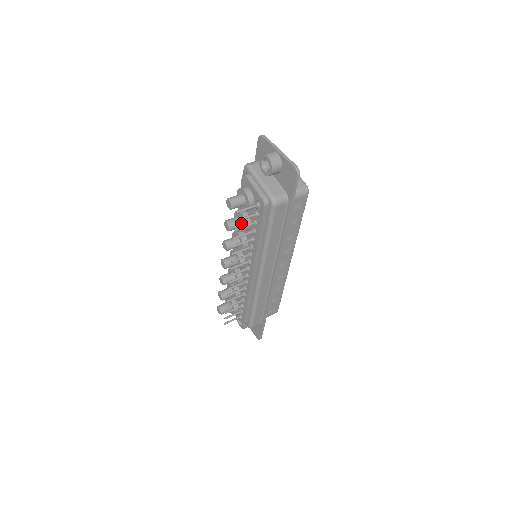
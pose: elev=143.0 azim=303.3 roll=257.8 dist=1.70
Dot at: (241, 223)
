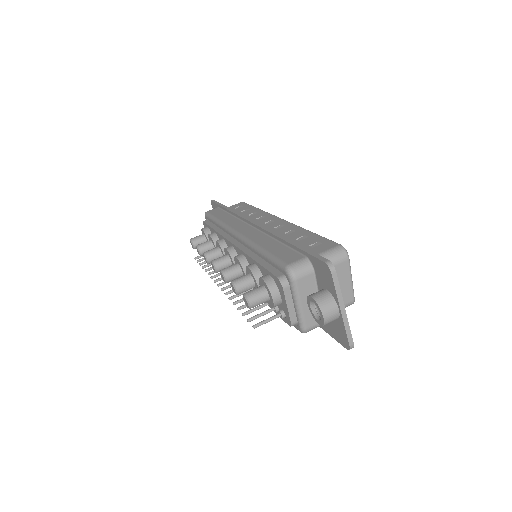
Dot at: occluded
